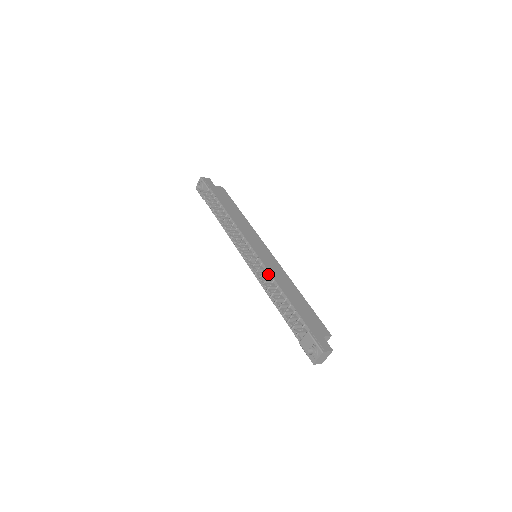
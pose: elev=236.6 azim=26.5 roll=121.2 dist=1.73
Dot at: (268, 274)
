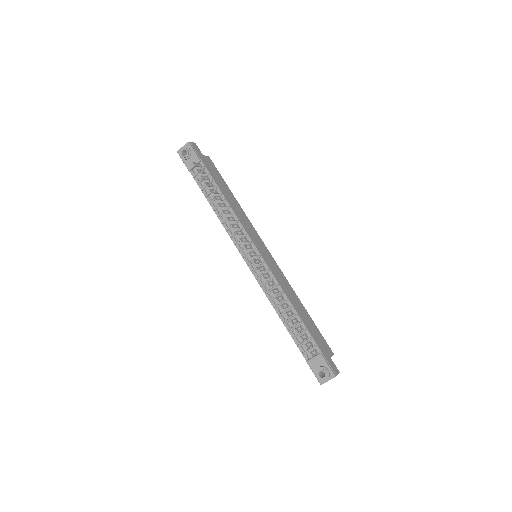
Dot at: (277, 284)
